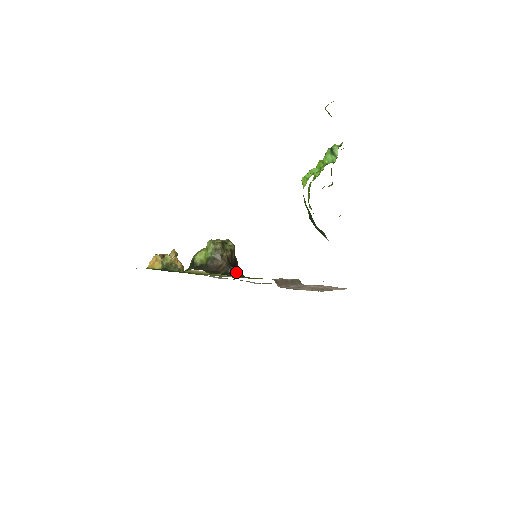
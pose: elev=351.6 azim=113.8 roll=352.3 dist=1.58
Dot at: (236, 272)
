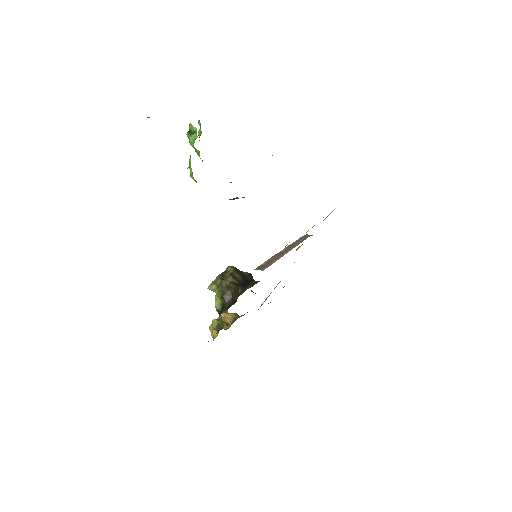
Dot at: (248, 286)
